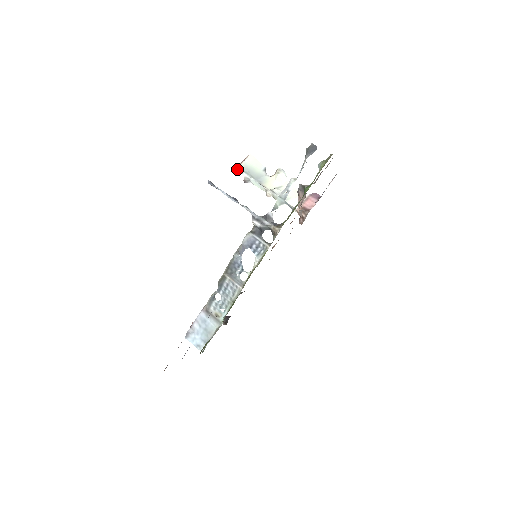
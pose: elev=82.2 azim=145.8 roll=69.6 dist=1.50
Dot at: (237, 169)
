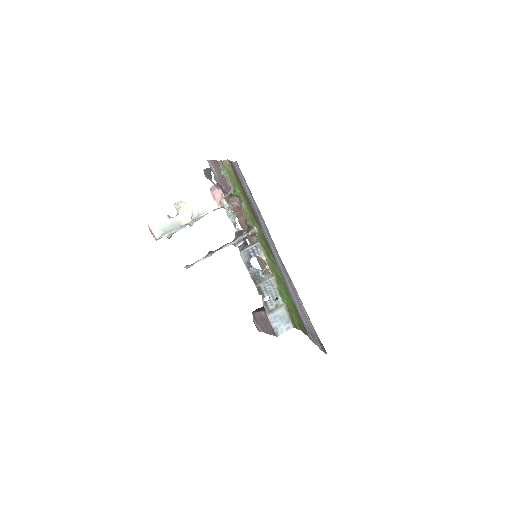
Dot at: occluded
